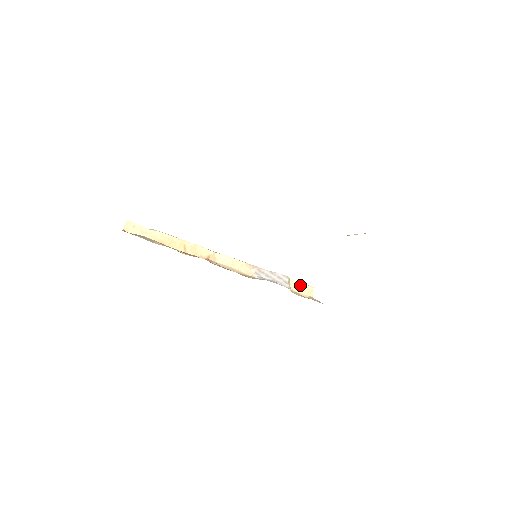
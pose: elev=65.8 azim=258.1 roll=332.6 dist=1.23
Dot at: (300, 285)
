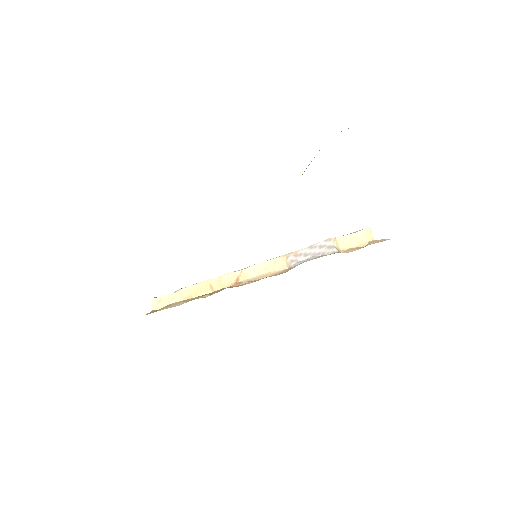
Dot at: (352, 236)
